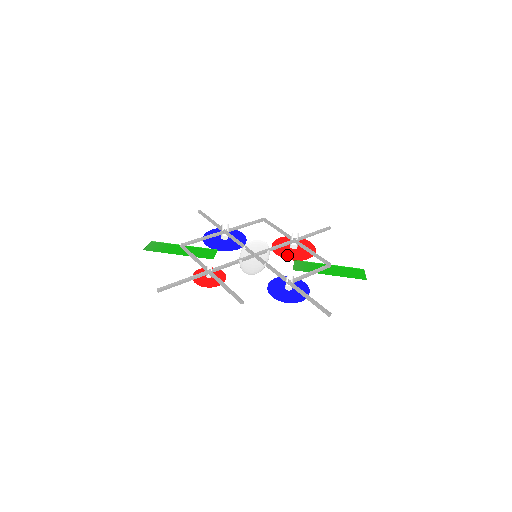
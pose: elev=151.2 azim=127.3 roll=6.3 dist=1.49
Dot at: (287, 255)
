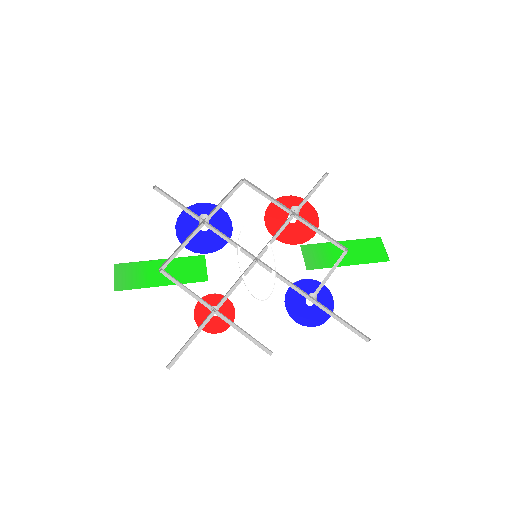
Dot at: (288, 236)
